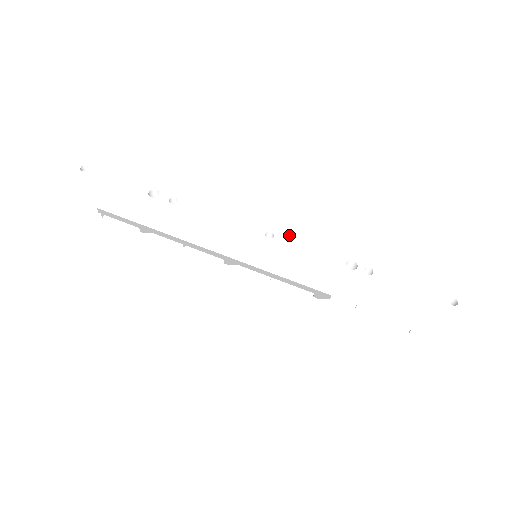
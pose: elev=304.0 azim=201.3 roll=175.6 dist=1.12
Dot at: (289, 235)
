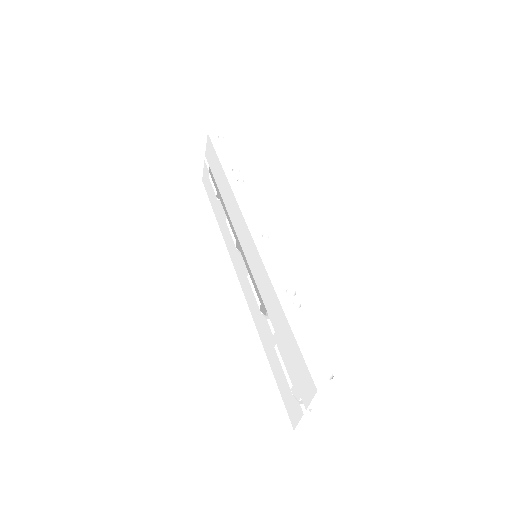
Dot at: (277, 246)
